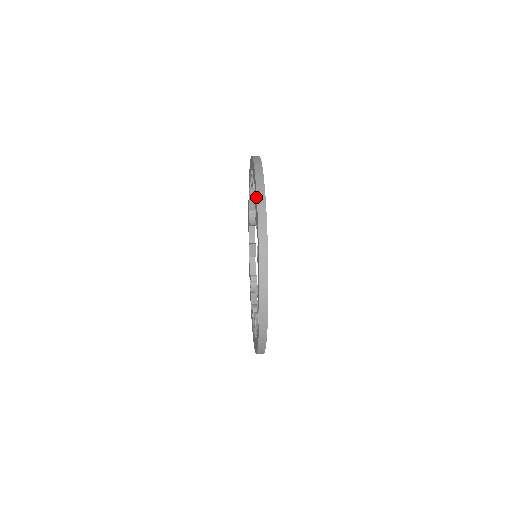
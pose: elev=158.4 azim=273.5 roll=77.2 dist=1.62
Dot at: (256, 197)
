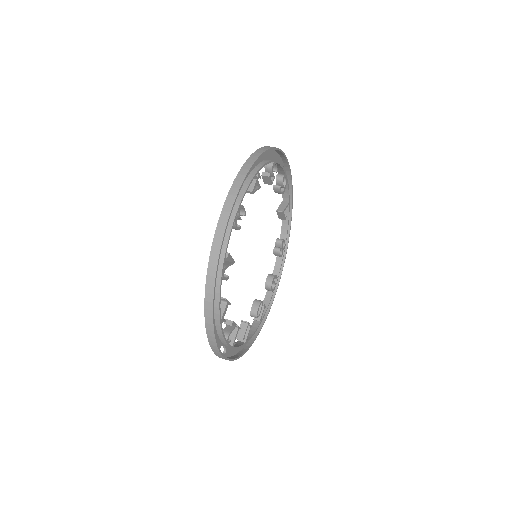
Dot at: (210, 260)
